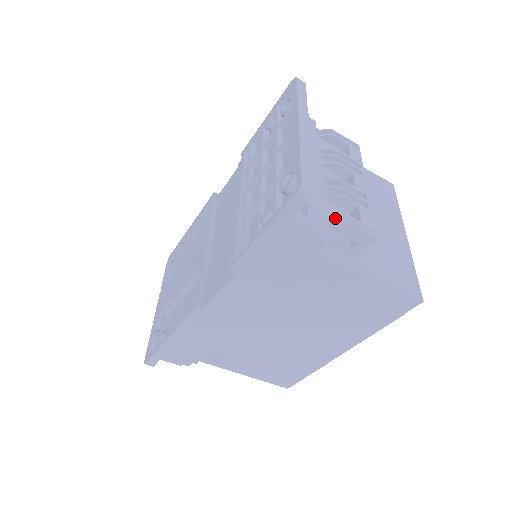
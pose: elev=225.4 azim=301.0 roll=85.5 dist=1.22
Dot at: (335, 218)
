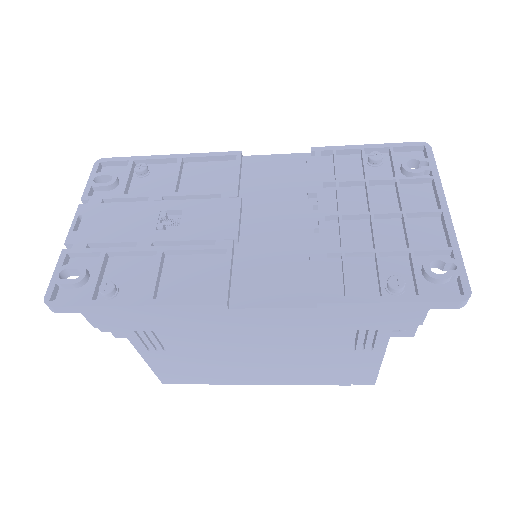
Dot at: occluded
